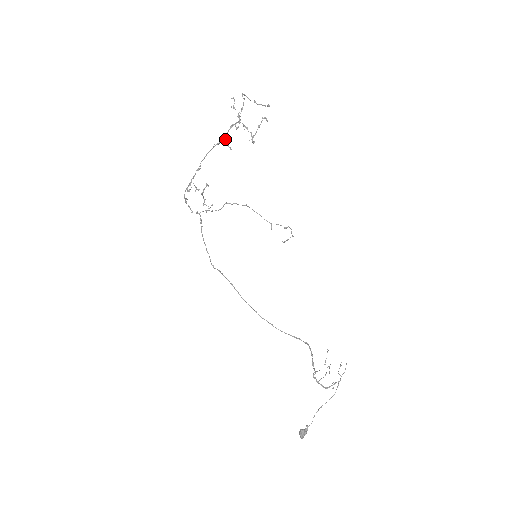
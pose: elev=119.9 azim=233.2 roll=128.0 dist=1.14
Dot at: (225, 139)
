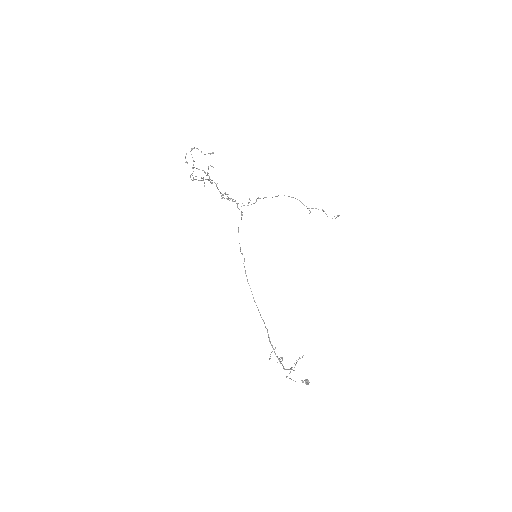
Dot at: (201, 178)
